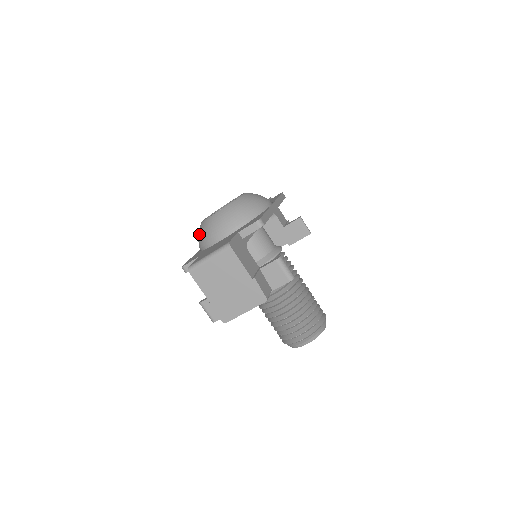
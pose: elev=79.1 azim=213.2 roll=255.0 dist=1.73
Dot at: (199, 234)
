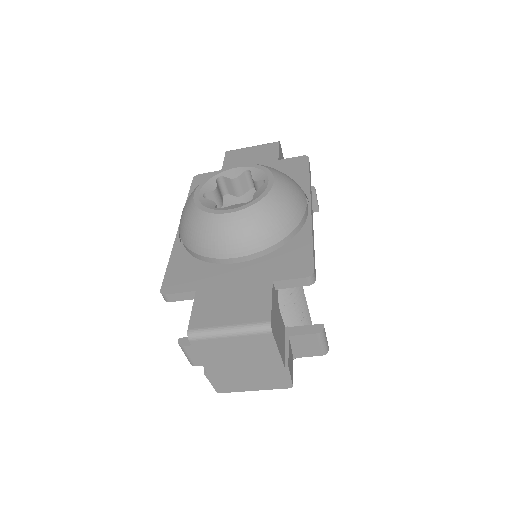
Dot at: (189, 227)
